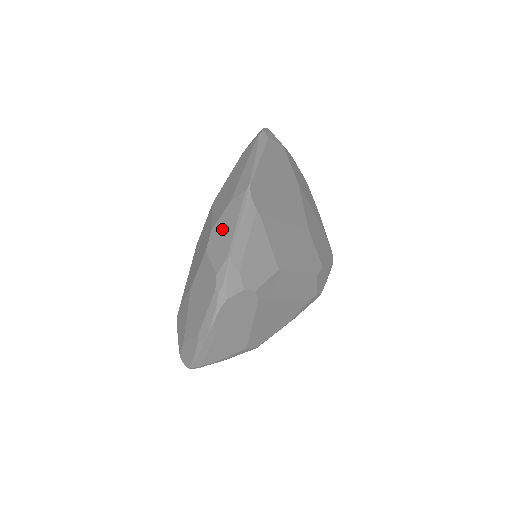
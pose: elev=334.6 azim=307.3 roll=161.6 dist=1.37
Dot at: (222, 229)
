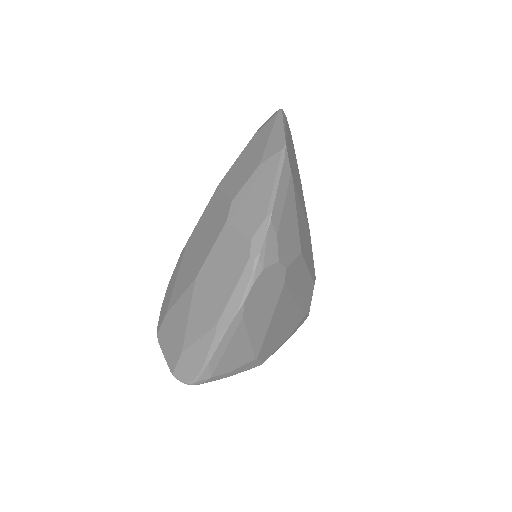
Dot at: (251, 193)
